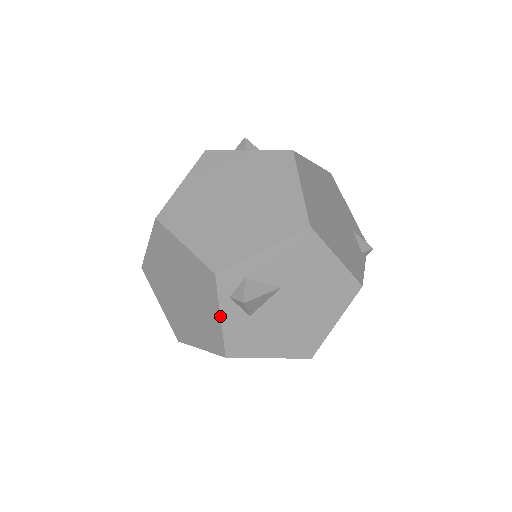
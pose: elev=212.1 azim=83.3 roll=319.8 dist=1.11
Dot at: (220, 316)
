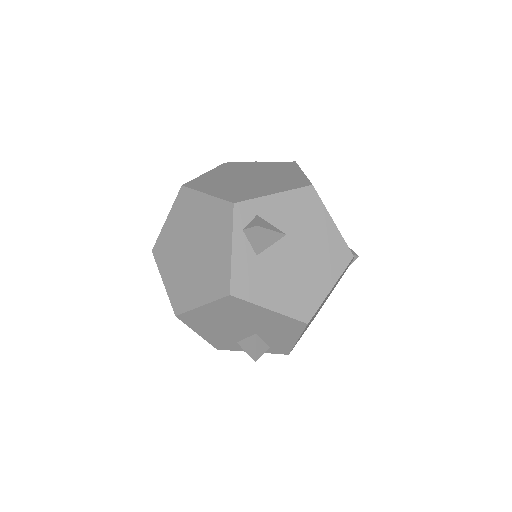
Dot at: (231, 247)
